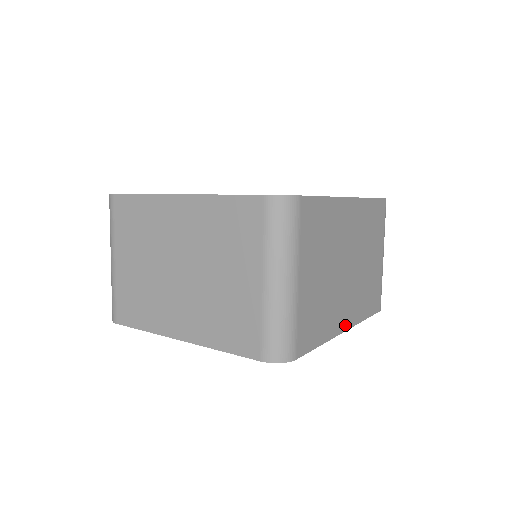
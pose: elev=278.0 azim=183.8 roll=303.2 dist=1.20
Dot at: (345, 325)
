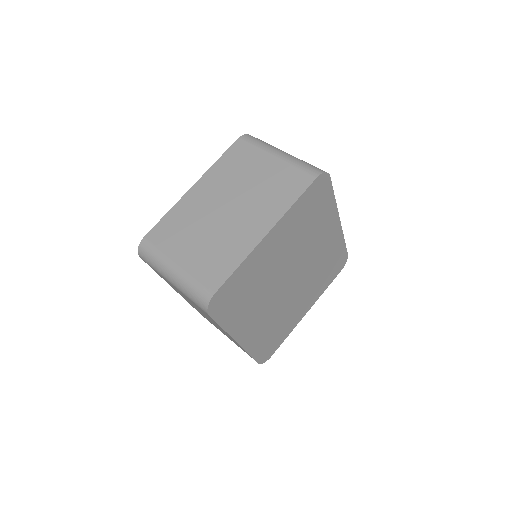
Dot at: occluded
